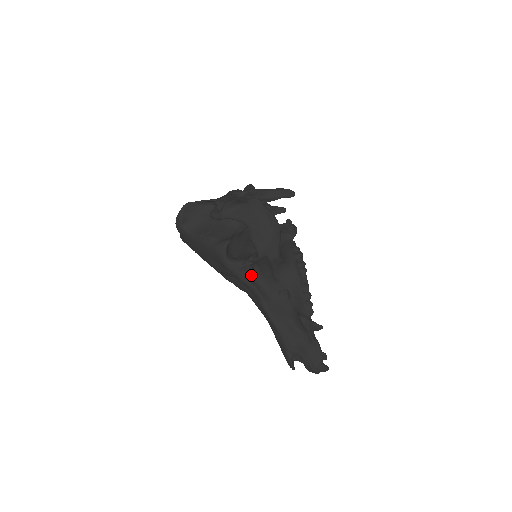
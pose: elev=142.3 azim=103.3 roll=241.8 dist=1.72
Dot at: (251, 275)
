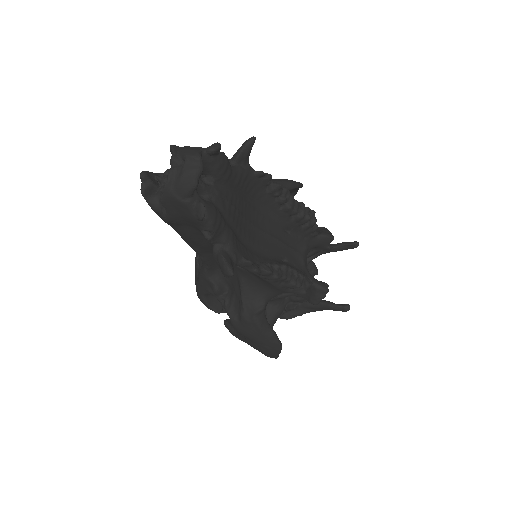
Dot at: occluded
